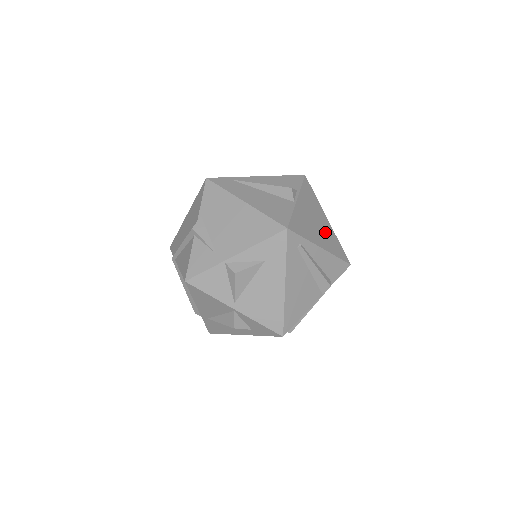
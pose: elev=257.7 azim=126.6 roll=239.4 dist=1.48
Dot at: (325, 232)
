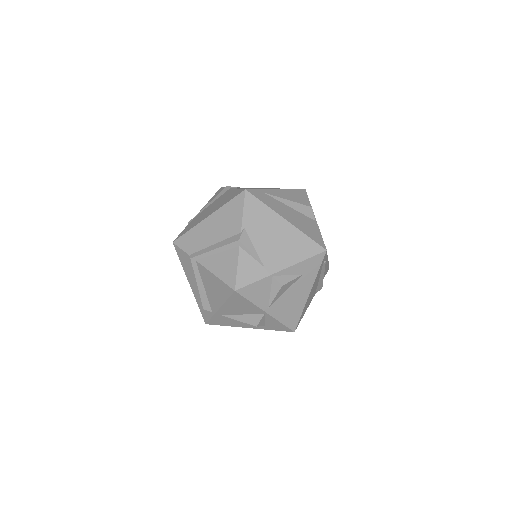
Dot at: occluded
